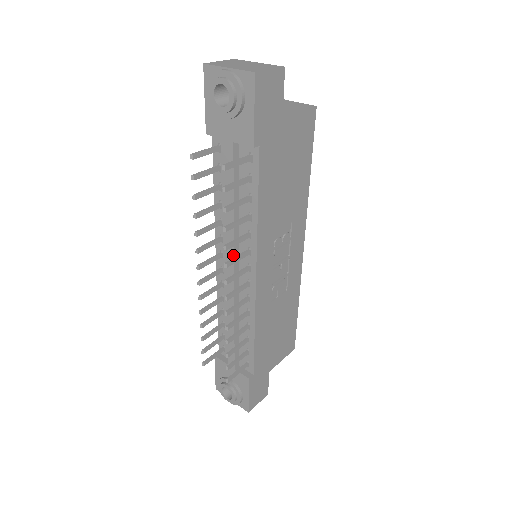
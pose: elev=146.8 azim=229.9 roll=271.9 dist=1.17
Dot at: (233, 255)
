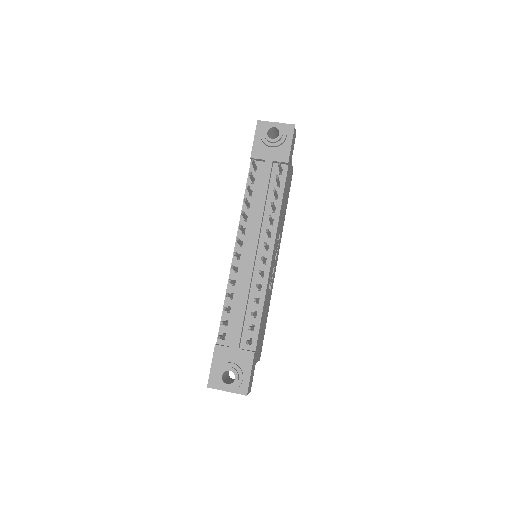
Dot at: (258, 237)
